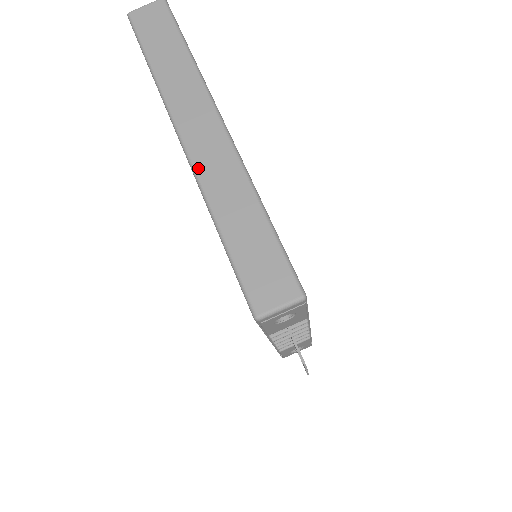
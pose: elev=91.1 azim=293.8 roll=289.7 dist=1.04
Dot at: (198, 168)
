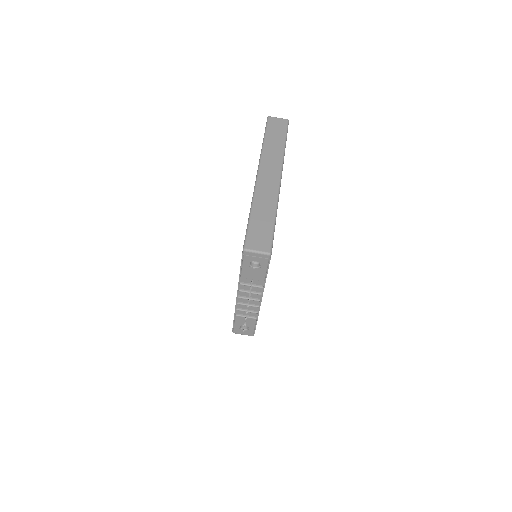
Dot at: (258, 186)
